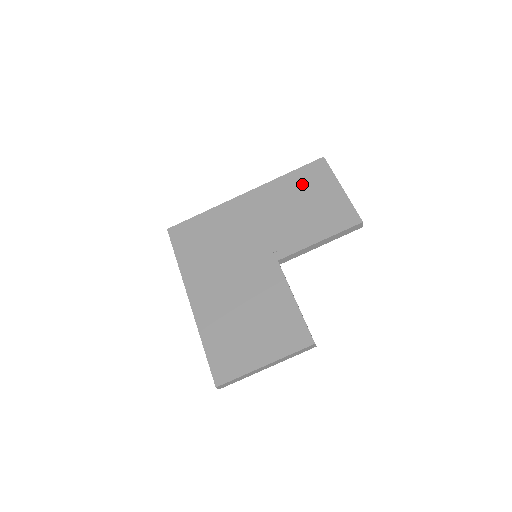
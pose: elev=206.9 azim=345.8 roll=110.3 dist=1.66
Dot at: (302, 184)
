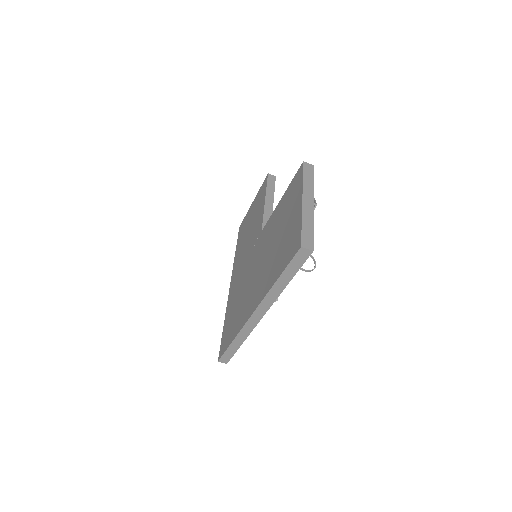
Dot at: (242, 236)
